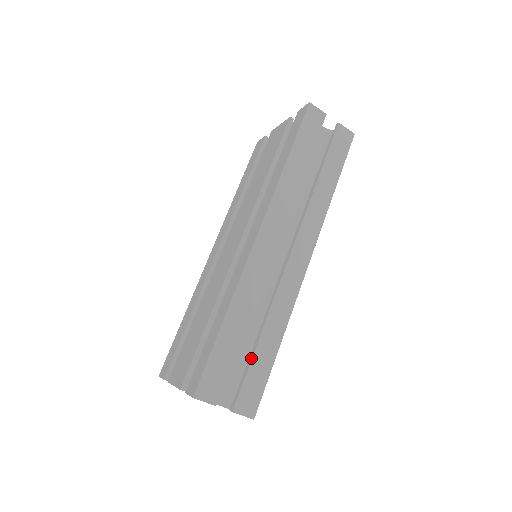
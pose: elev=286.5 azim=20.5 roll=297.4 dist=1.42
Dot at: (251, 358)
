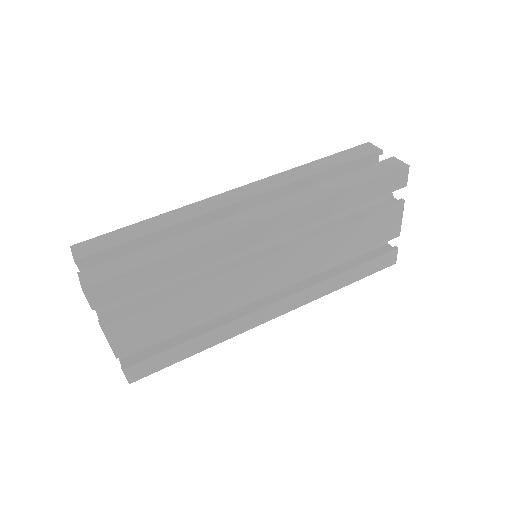
Dot at: (138, 251)
